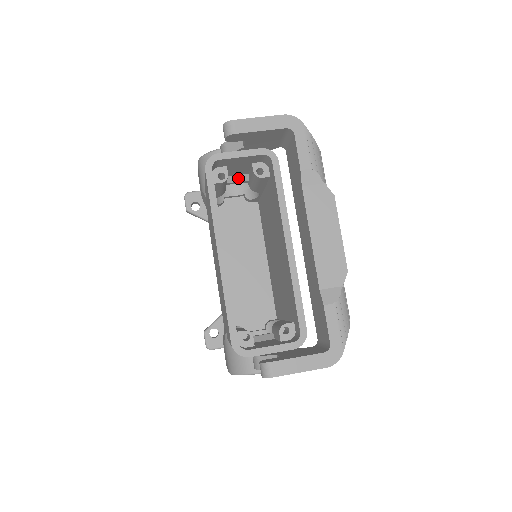
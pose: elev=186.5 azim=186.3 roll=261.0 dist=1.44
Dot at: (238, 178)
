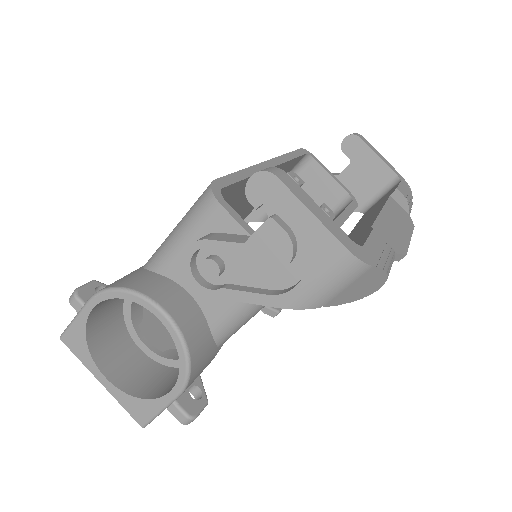
Dot at: occluded
